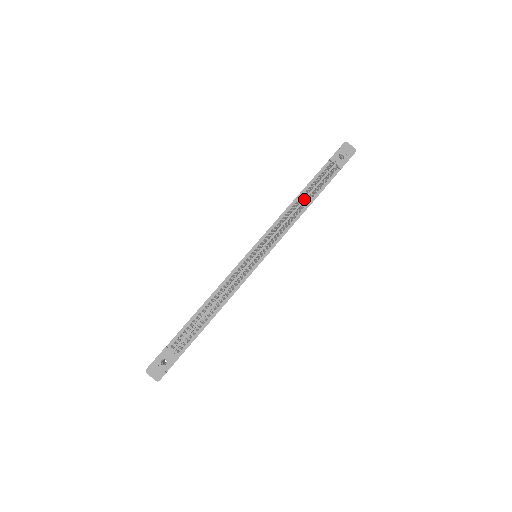
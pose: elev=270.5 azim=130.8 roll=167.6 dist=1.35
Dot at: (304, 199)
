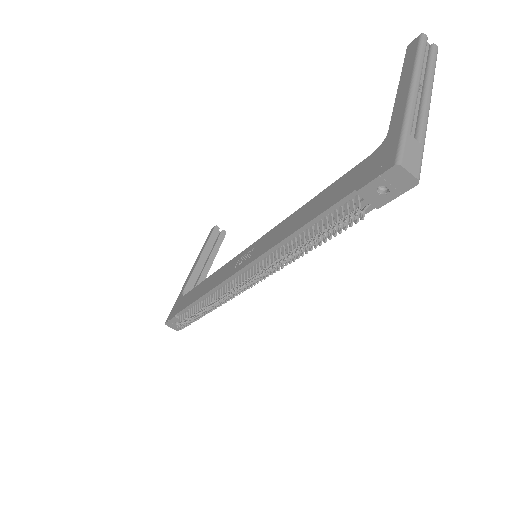
Dot at: (306, 239)
